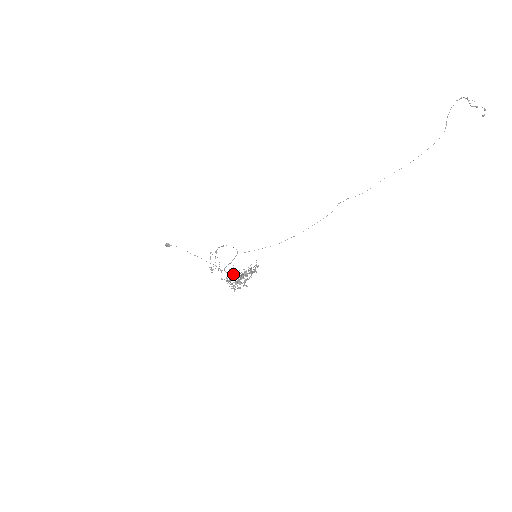
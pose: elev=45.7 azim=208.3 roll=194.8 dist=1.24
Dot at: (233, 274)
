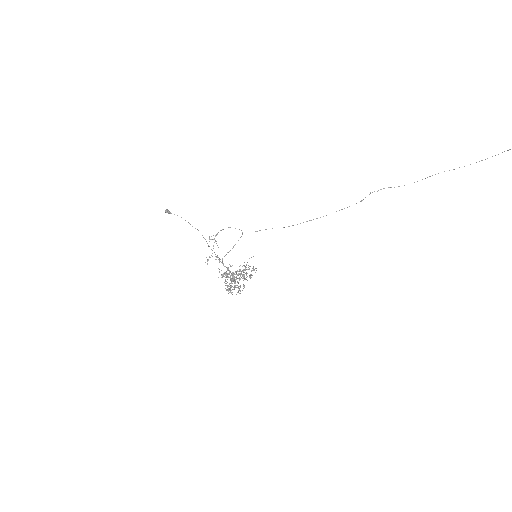
Dot at: (232, 265)
